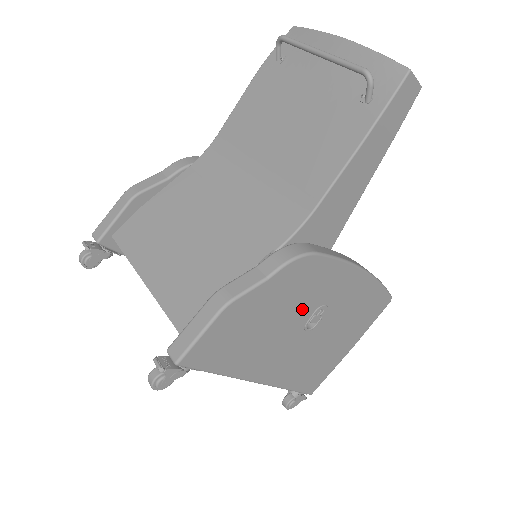
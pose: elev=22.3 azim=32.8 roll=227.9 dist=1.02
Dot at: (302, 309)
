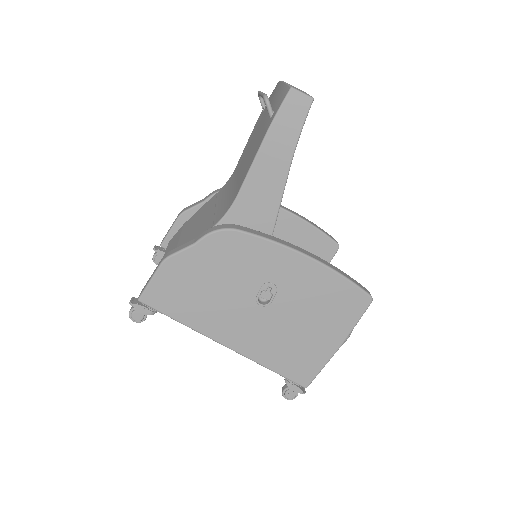
Dot at: (245, 281)
